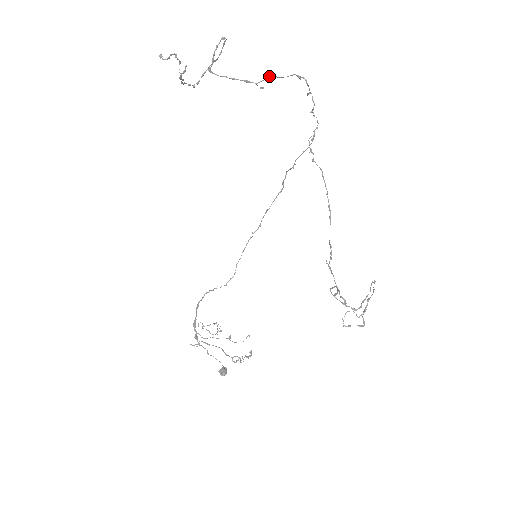
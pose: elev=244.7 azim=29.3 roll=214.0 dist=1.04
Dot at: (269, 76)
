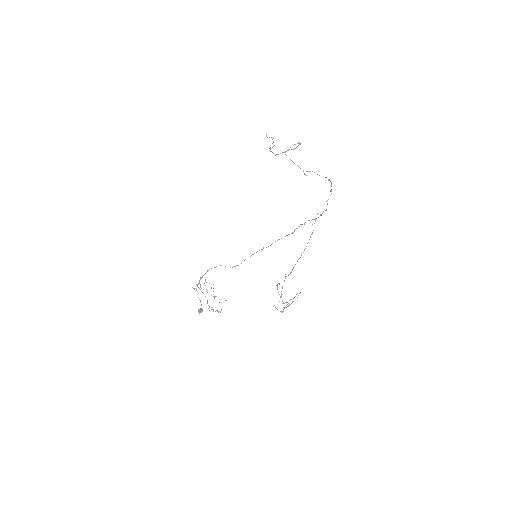
Dot at: (312, 171)
